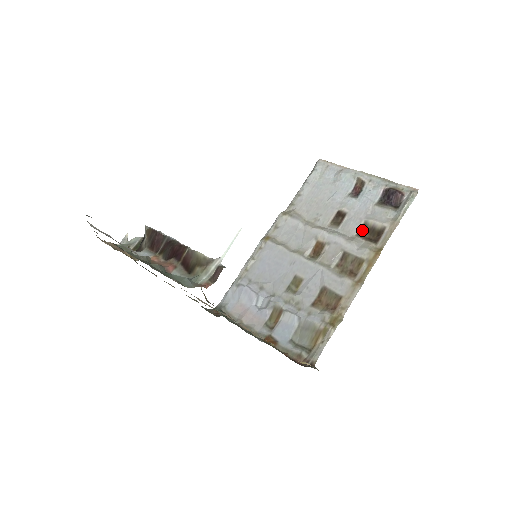
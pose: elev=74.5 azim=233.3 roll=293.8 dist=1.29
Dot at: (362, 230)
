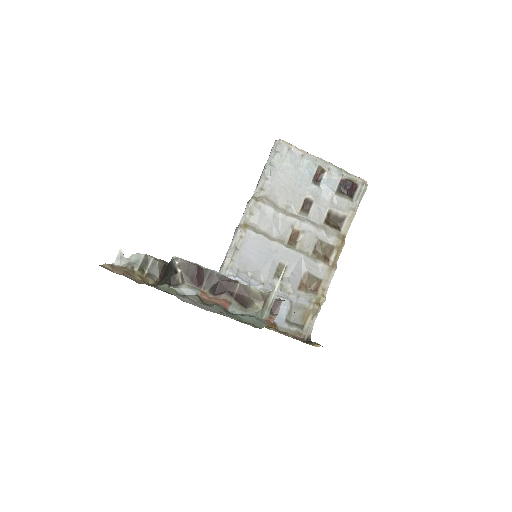
Dot at: (327, 218)
